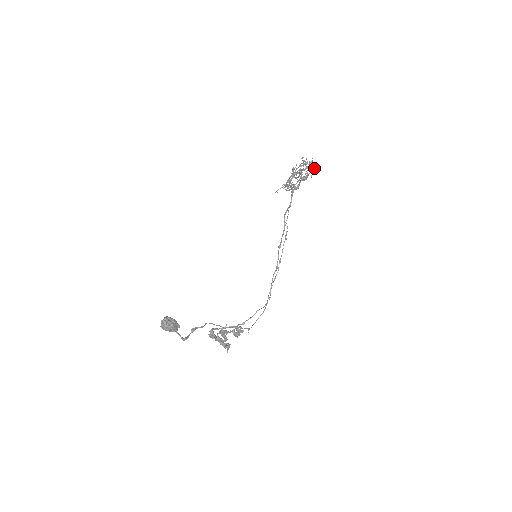
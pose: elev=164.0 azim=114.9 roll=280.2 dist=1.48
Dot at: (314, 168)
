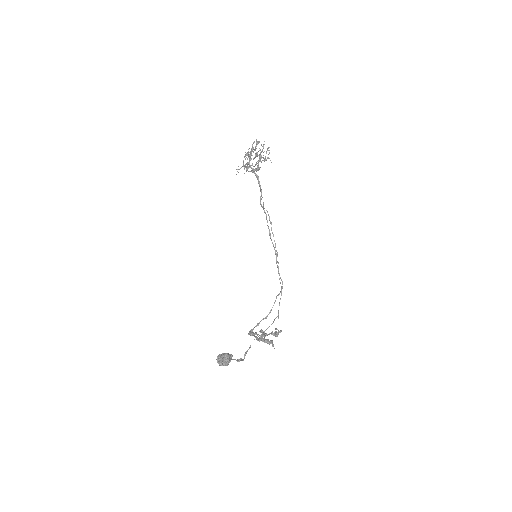
Dot at: (268, 148)
